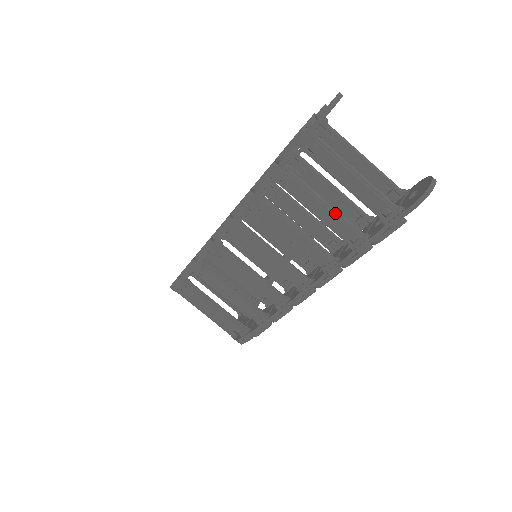
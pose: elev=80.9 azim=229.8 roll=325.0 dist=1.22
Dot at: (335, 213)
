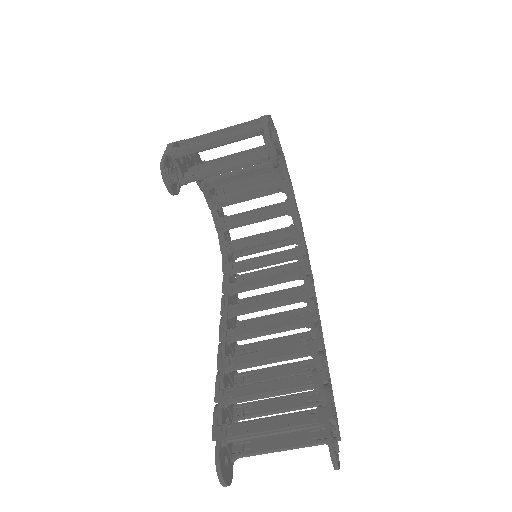
Dot at: occluded
